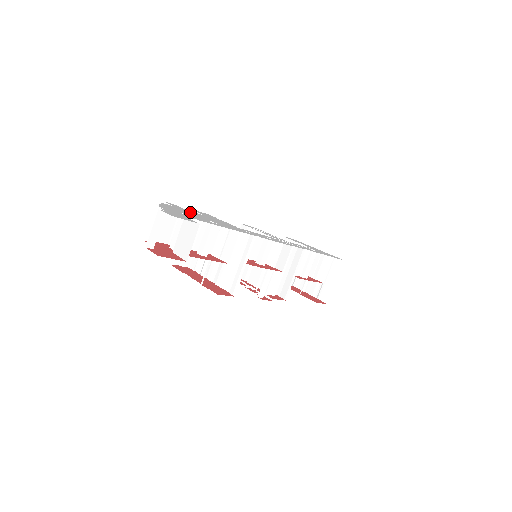
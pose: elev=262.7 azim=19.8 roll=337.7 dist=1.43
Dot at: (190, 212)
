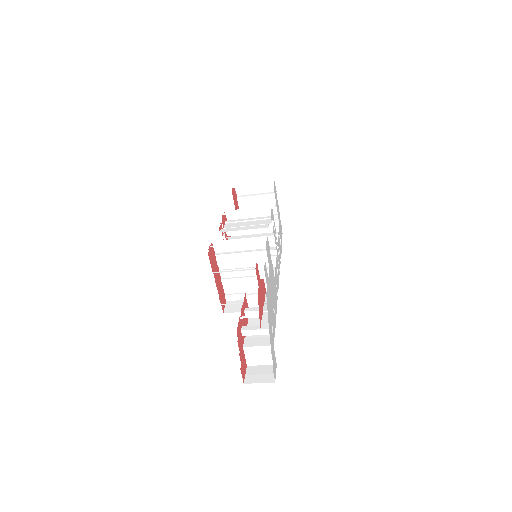
Dot at: (270, 290)
